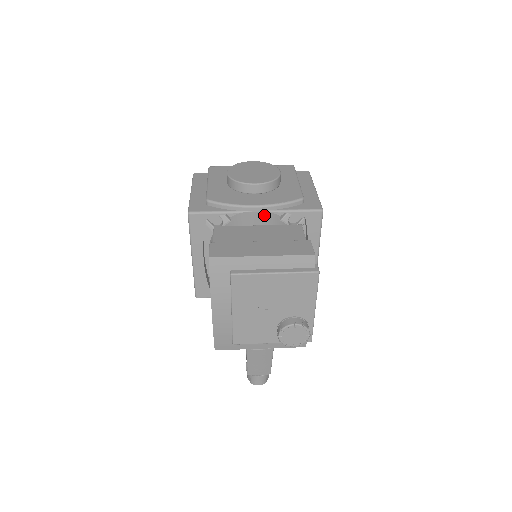
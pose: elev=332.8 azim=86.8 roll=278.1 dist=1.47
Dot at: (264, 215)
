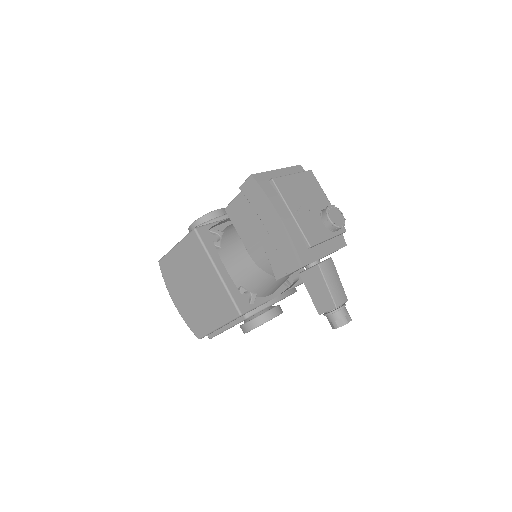
Dot at: occluded
